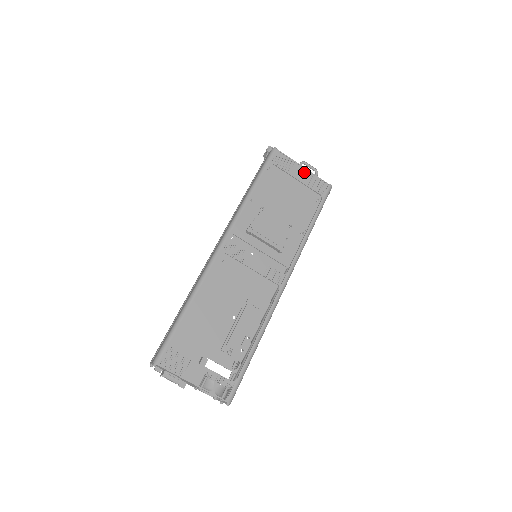
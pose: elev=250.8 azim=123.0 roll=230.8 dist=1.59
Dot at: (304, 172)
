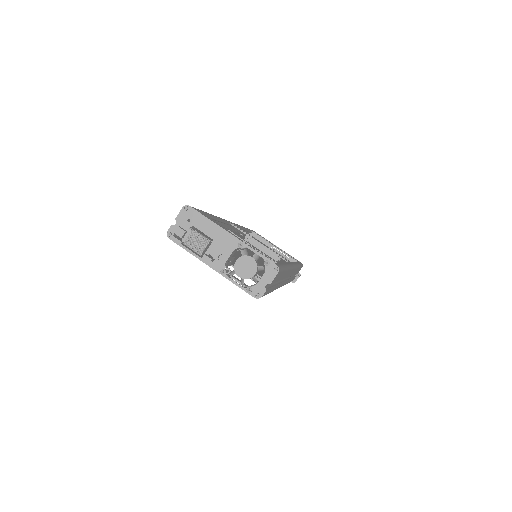
Dot at: occluded
